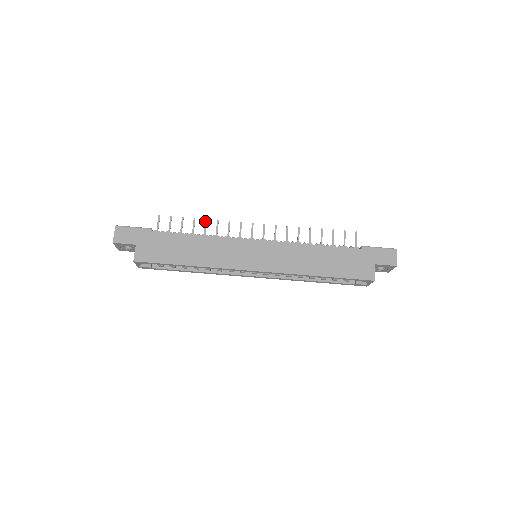
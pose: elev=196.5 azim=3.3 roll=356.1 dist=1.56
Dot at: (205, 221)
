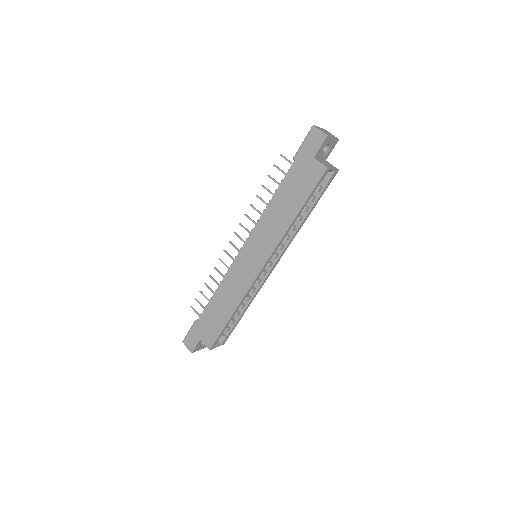
Dot at: (210, 277)
